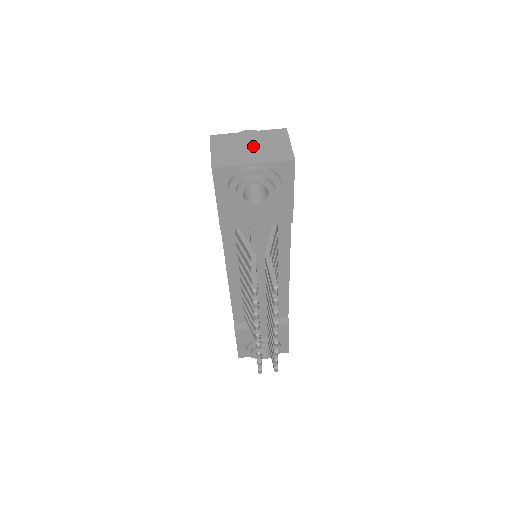
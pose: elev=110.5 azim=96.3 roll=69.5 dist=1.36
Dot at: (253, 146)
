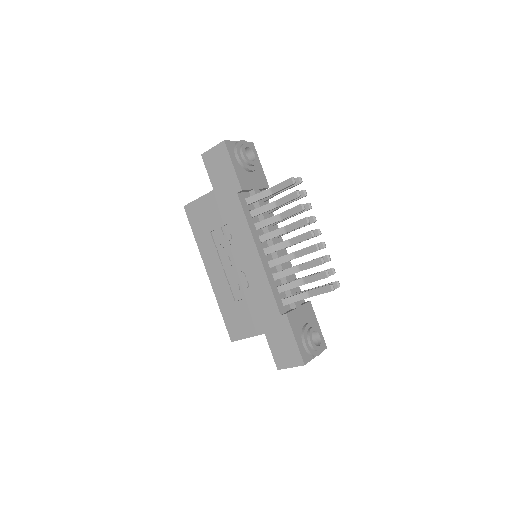
Dot at: occluded
